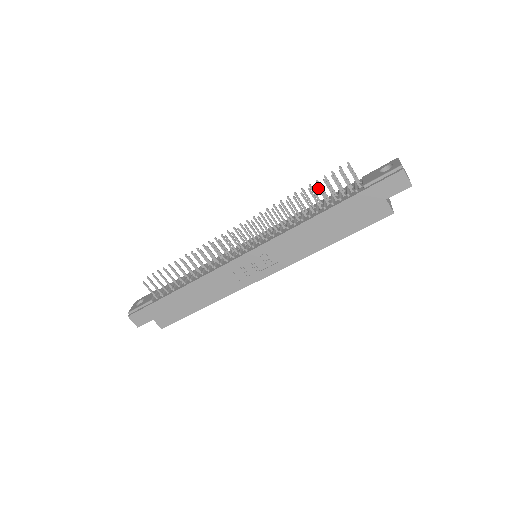
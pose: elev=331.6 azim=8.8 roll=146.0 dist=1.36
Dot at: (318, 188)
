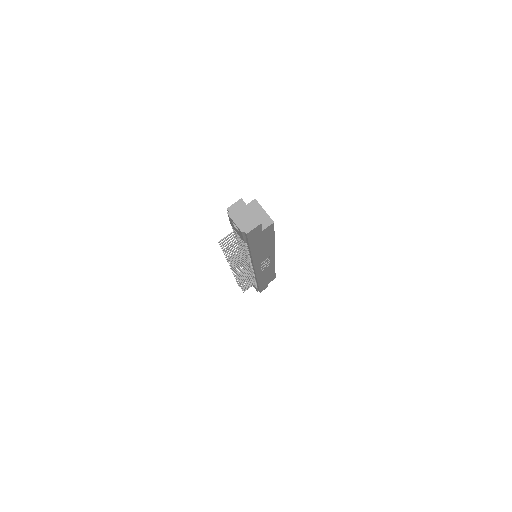
Dot at: (232, 257)
